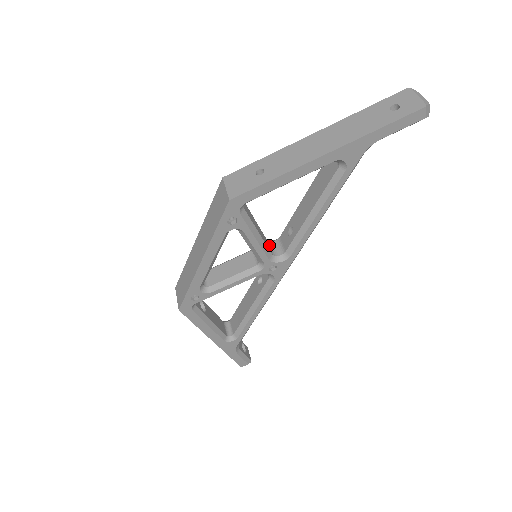
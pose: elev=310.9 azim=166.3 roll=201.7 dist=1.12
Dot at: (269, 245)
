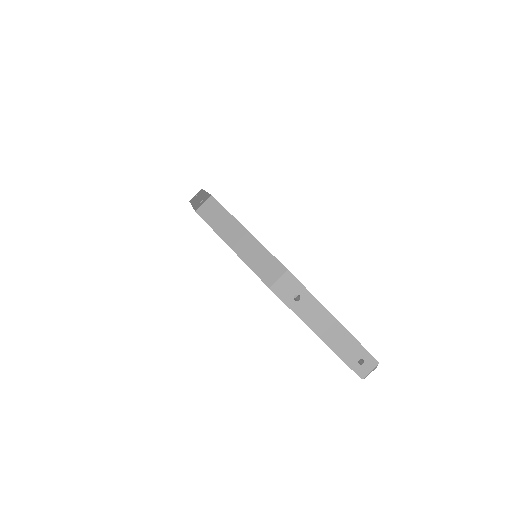
Dot at: occluded
